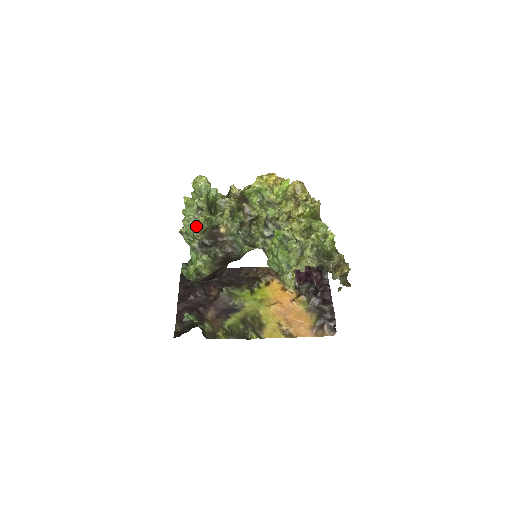
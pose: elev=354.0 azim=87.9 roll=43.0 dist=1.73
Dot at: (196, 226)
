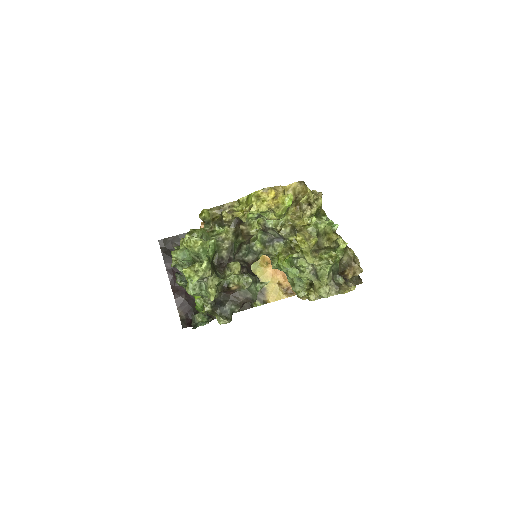
Dot at: (203, 290)
